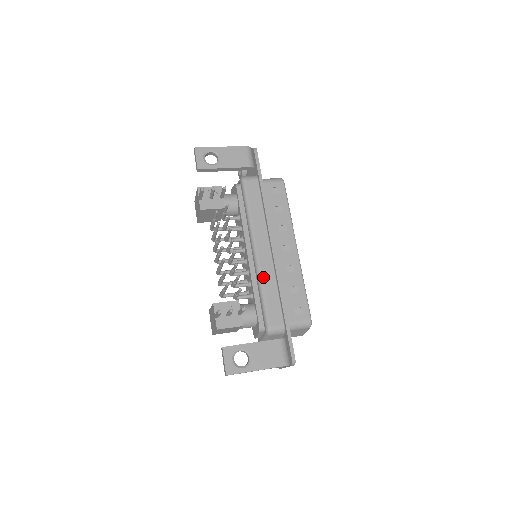
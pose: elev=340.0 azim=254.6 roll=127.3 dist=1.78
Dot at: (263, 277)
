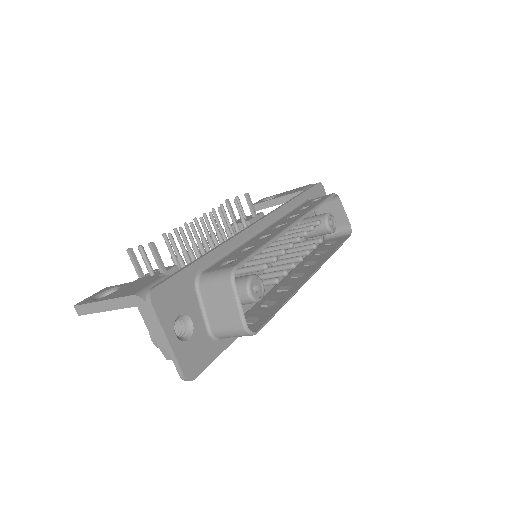
Dot at: occluded
